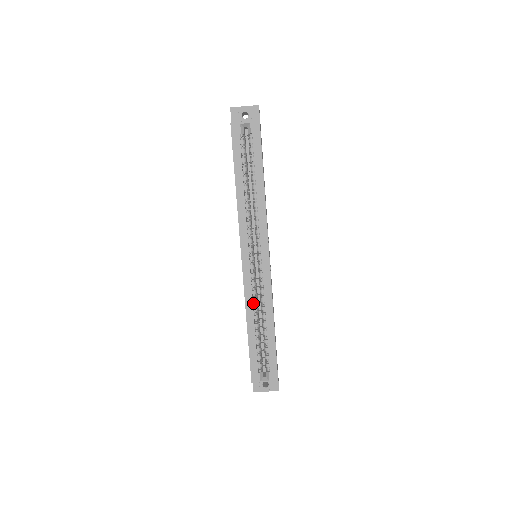
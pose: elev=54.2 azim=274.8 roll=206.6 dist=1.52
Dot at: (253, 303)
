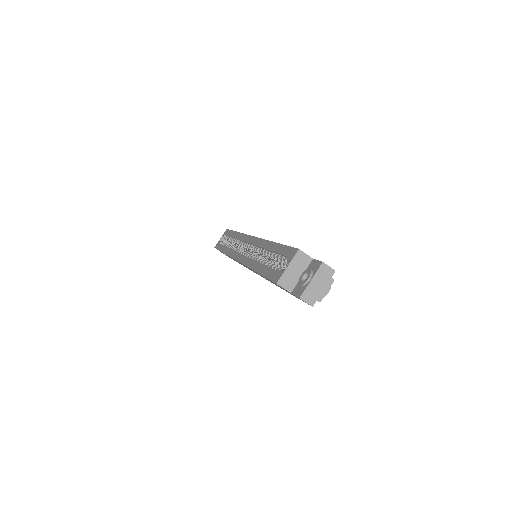
Dot at: occluded
